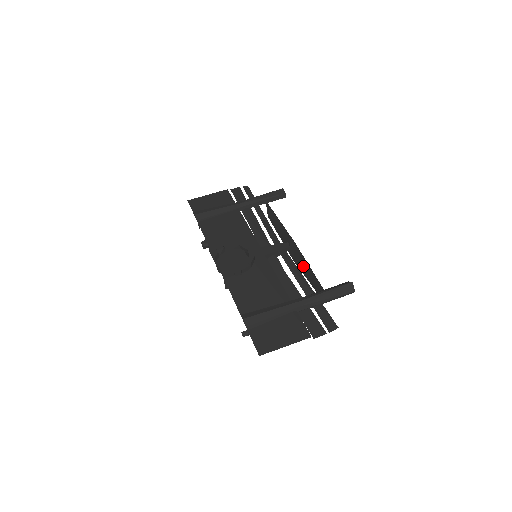
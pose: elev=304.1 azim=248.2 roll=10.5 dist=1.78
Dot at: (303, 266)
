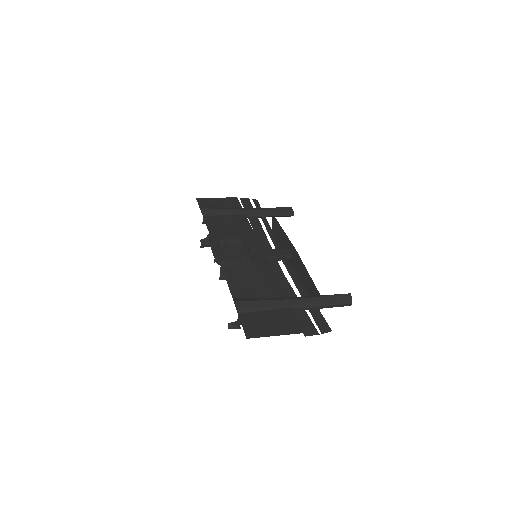
Dot at: (301, 276)
